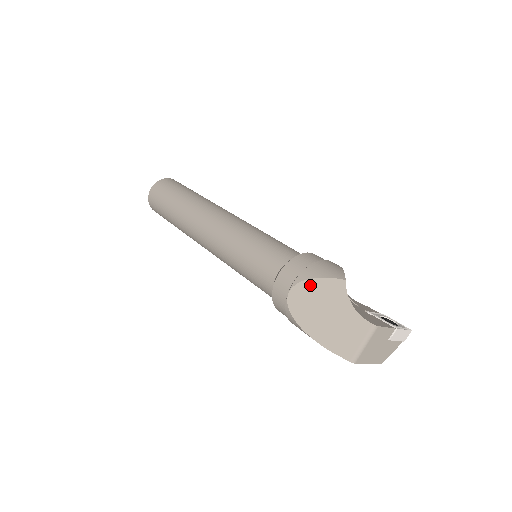
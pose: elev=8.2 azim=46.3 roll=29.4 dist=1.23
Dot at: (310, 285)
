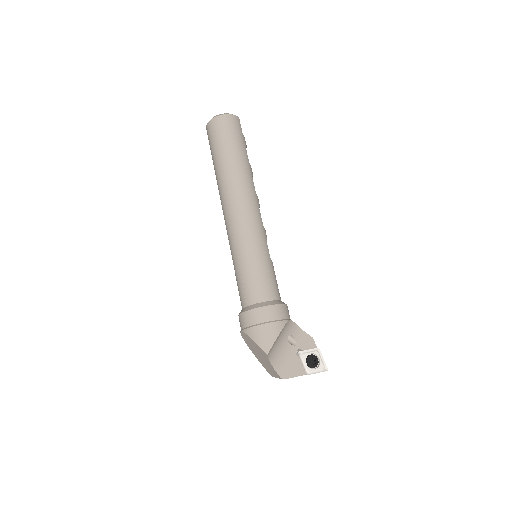
Dot at: (250, 339)
